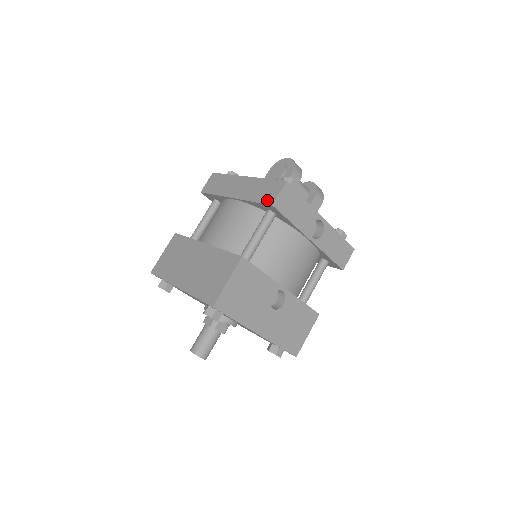
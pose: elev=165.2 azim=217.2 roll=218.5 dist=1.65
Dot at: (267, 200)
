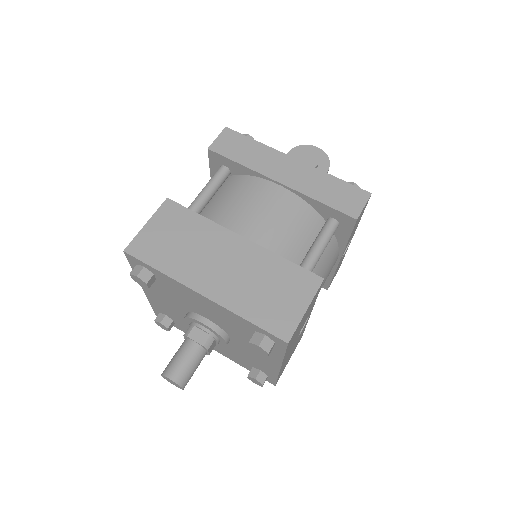
Dot at: (347, 209)
